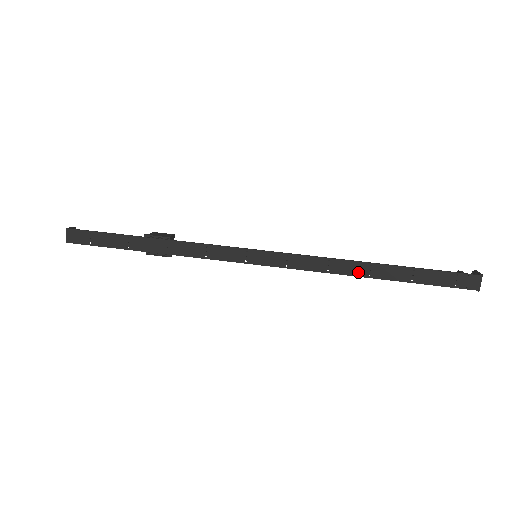
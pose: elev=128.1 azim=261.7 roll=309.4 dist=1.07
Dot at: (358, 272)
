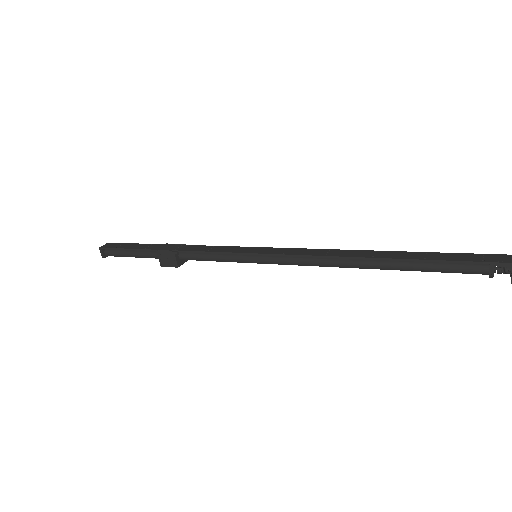
Dot at: (360, 255)
